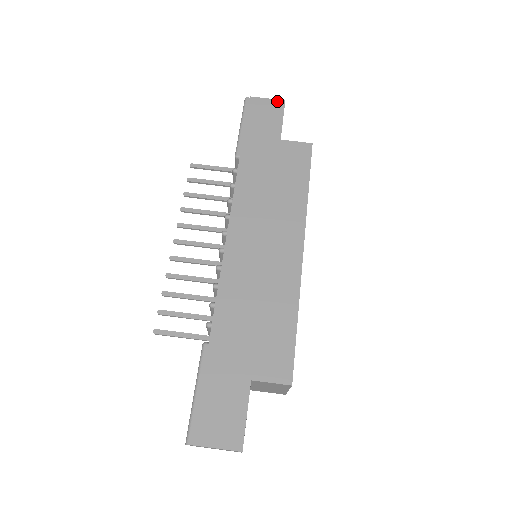
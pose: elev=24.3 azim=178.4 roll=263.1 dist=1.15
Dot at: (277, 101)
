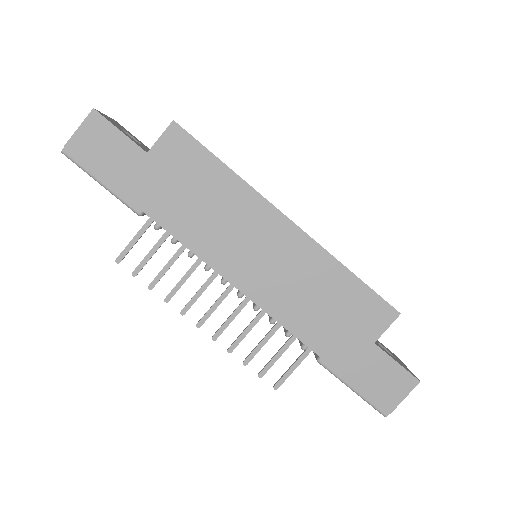
Dot at: (89, 119)
